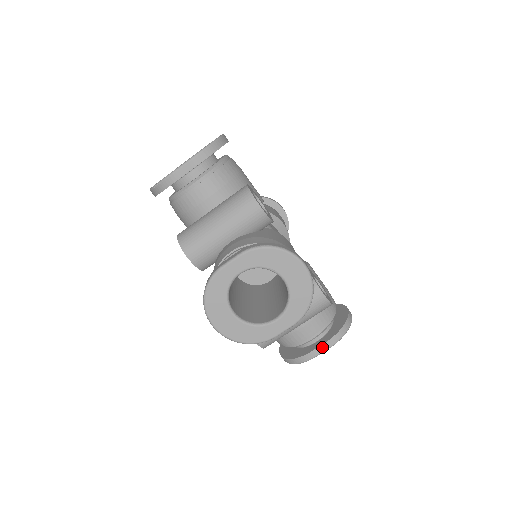
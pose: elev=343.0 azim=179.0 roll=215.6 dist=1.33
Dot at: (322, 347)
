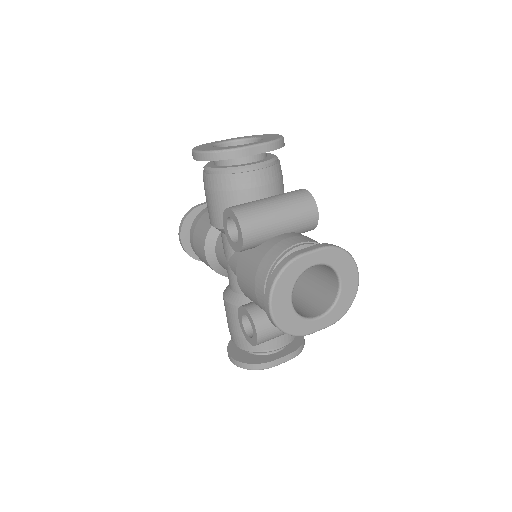
Dot at: (285, 358)
